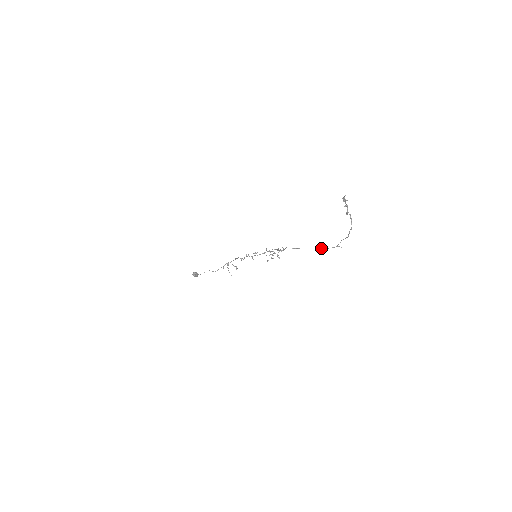
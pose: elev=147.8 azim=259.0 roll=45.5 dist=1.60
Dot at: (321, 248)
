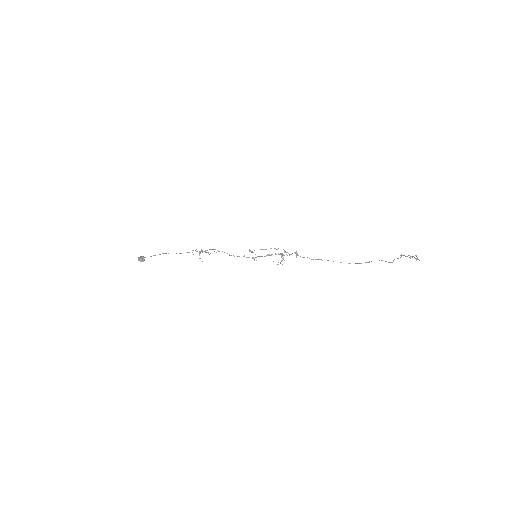
Dot at: occluded
